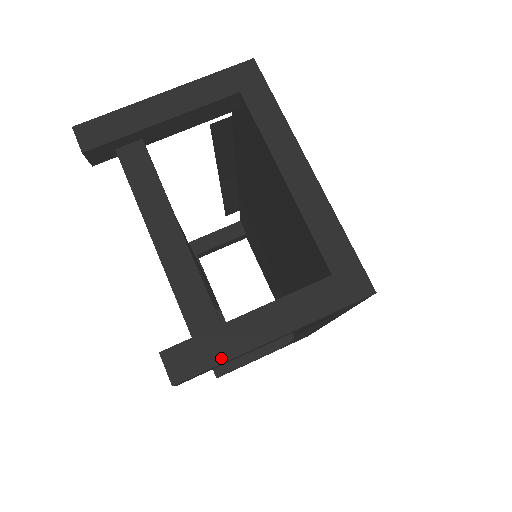
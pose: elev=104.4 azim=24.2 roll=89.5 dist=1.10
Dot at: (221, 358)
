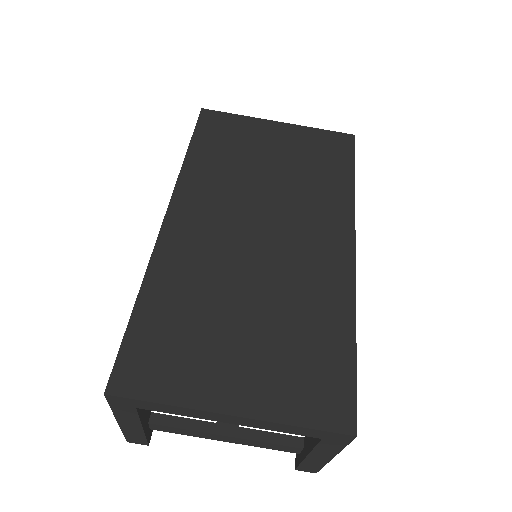
Dot at: (321, 466)
